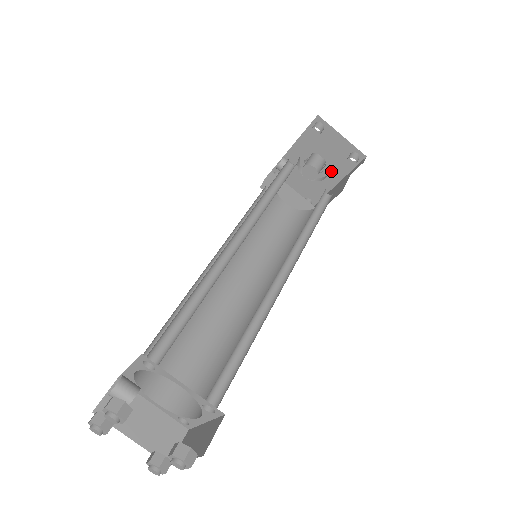
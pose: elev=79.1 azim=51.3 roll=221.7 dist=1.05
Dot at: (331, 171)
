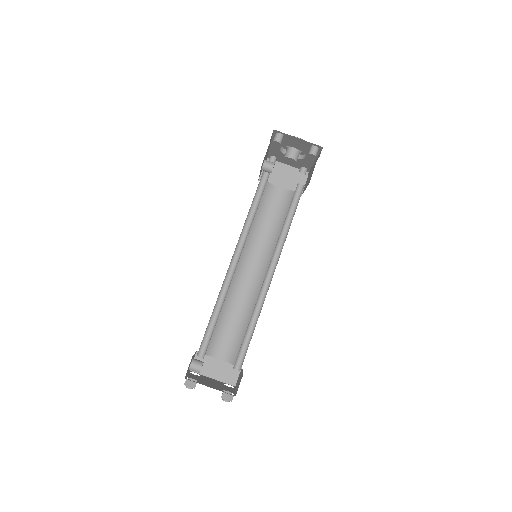
Dot at: (306, 154)
